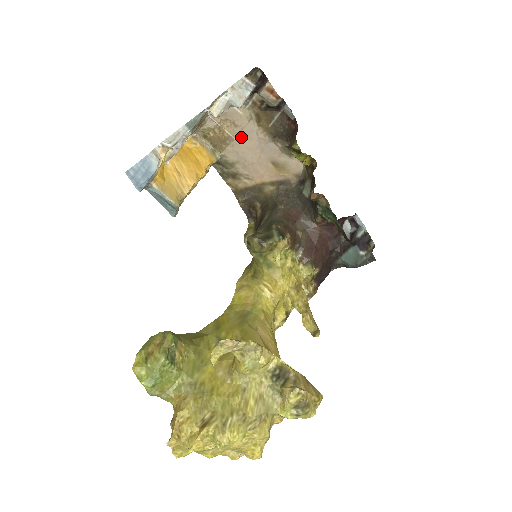
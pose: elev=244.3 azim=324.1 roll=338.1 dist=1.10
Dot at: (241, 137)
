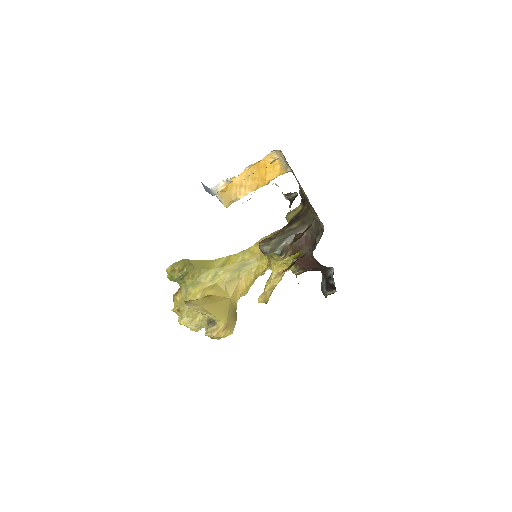
Dot at: occluded
